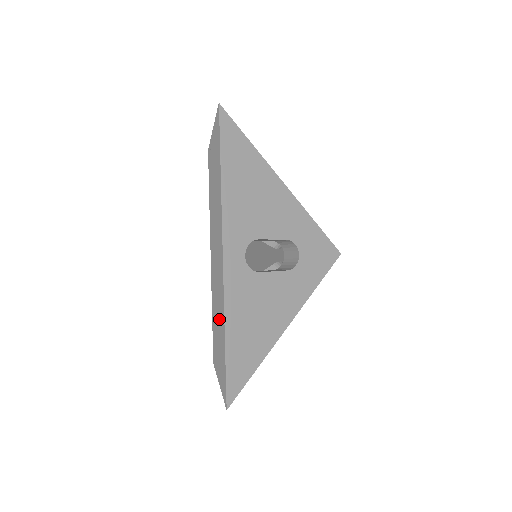
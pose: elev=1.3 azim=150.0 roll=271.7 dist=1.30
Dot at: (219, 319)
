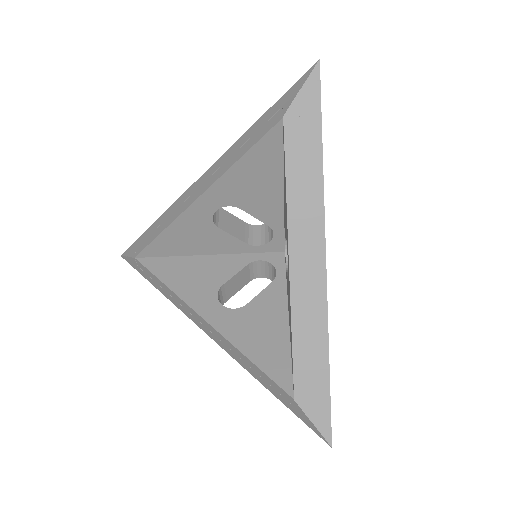
Dot at: (314, 341)
